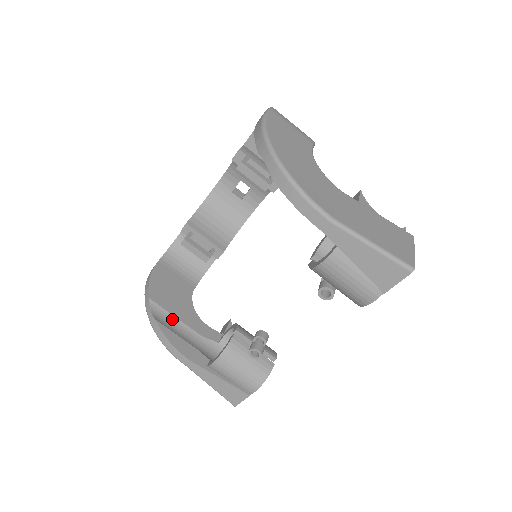
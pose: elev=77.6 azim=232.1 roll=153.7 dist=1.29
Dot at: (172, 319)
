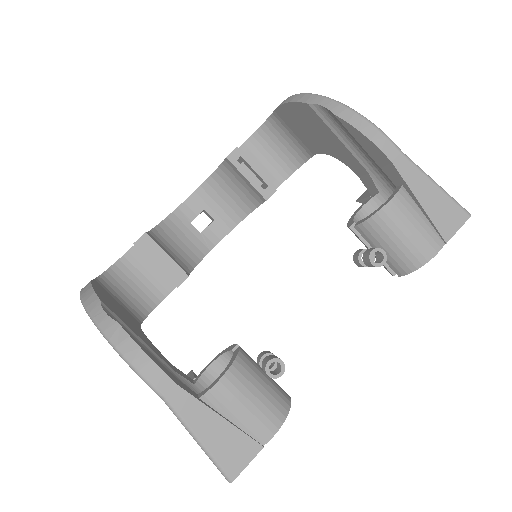
Dot at: (133, 335)
